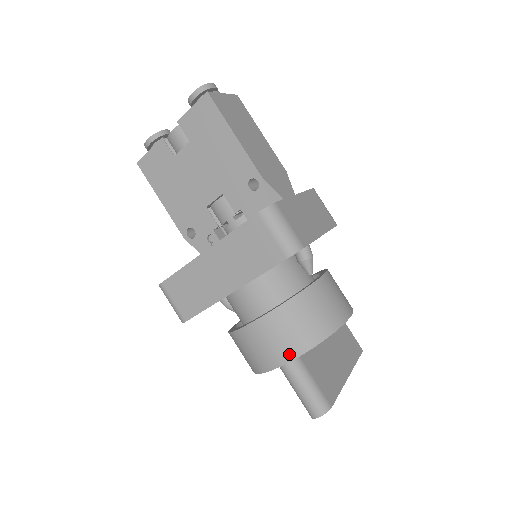
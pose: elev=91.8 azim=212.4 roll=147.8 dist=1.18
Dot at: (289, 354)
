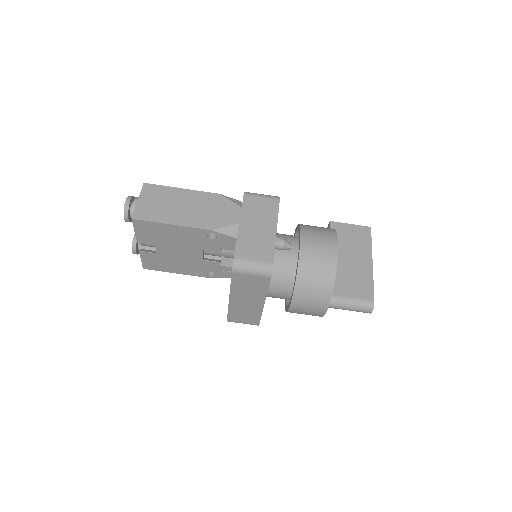
Dot at: (324, 305)
